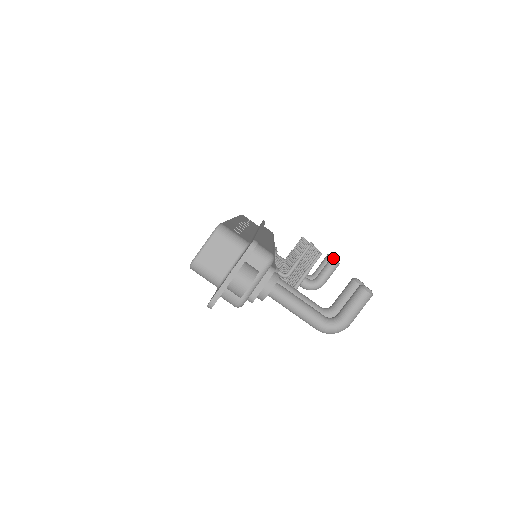
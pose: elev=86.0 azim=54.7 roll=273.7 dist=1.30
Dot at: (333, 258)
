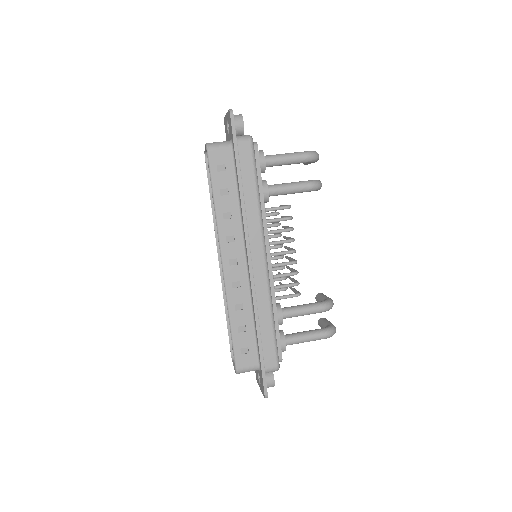
Dot at: (316, 296)
